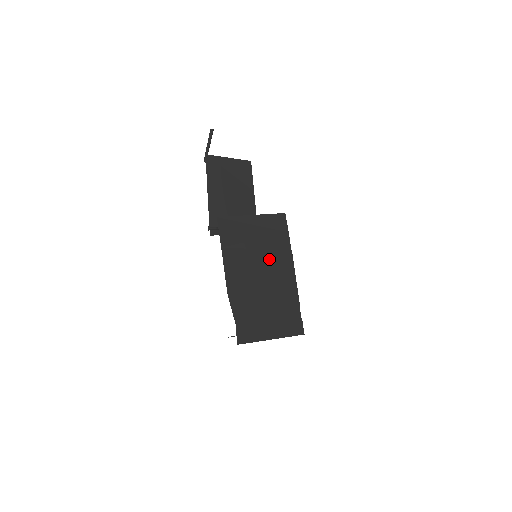
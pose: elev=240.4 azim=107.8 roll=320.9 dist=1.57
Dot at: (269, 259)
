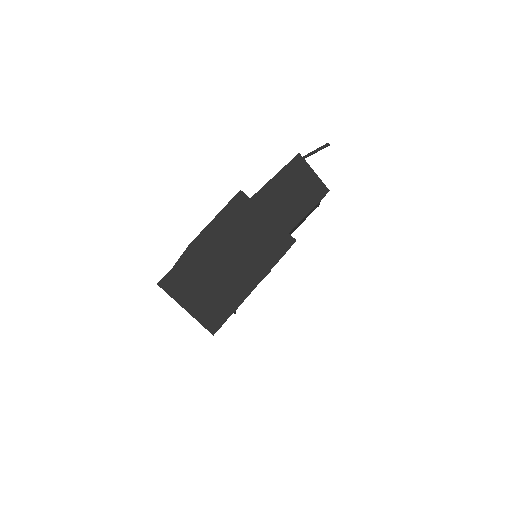
Dot at: (246, 257)
